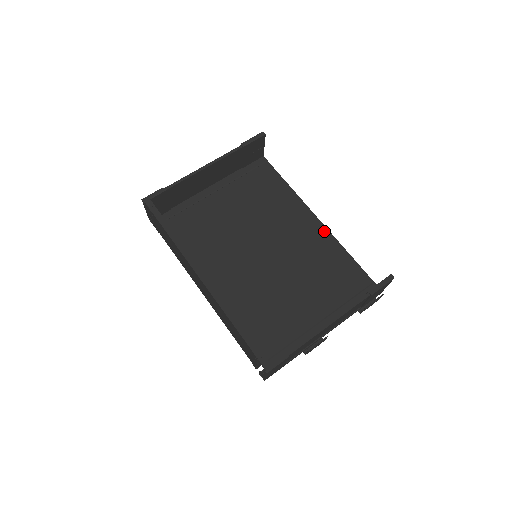
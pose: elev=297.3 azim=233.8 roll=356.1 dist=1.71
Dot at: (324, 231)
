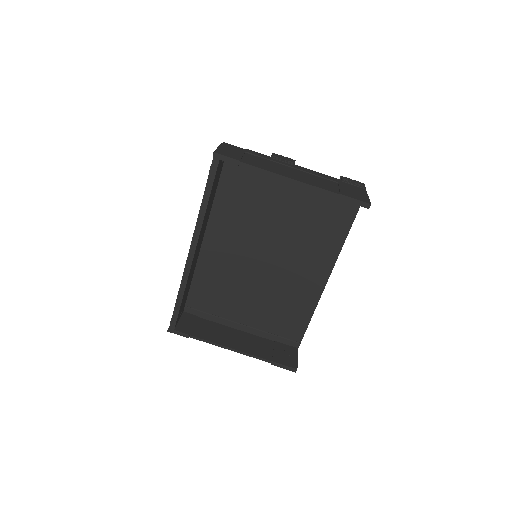
Dot at: (319, 290)
